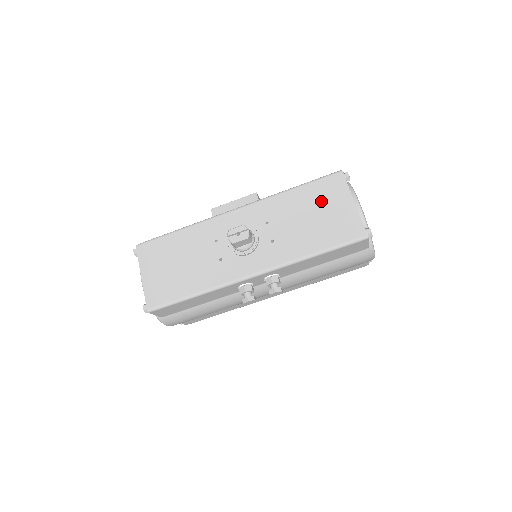
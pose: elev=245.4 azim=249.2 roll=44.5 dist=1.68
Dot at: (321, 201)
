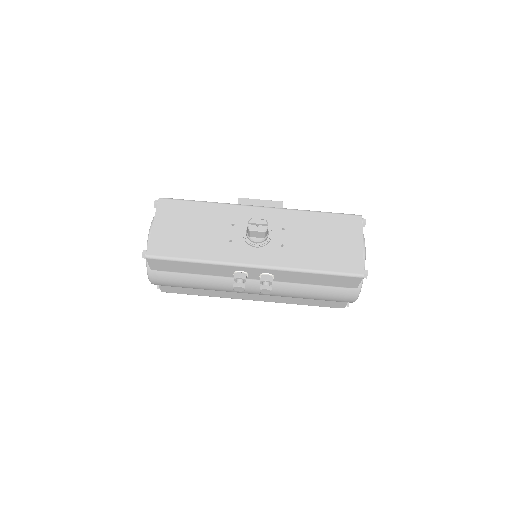
Dot at: (336, 231)
